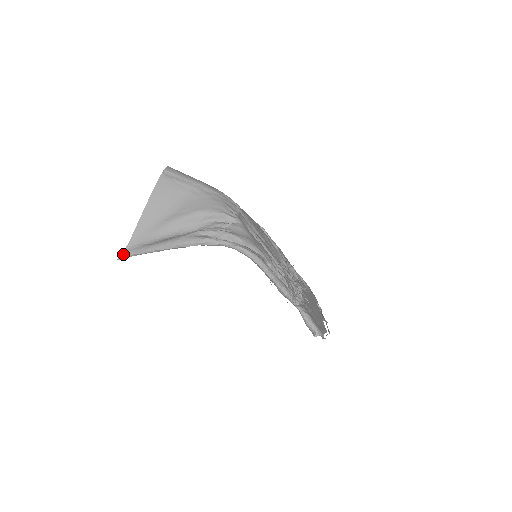
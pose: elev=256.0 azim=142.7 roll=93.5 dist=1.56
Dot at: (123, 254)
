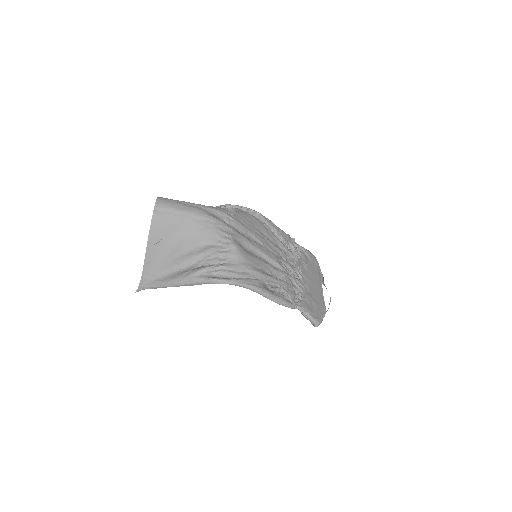
Dot at: (139, 288)
